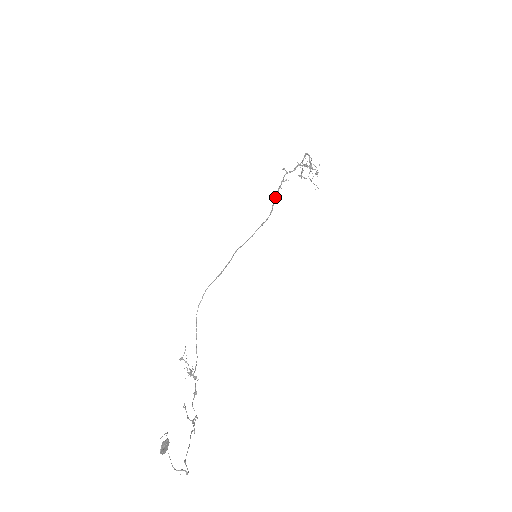
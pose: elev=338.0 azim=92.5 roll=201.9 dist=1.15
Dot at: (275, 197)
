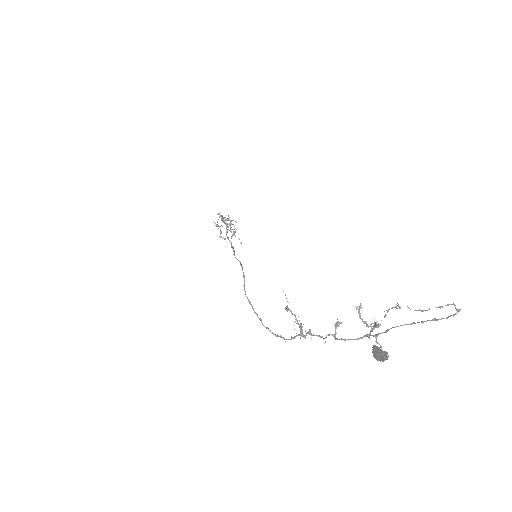
Dot at: (226, 231)
